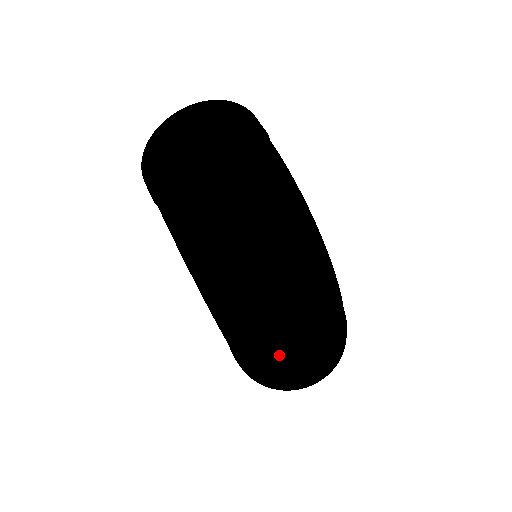
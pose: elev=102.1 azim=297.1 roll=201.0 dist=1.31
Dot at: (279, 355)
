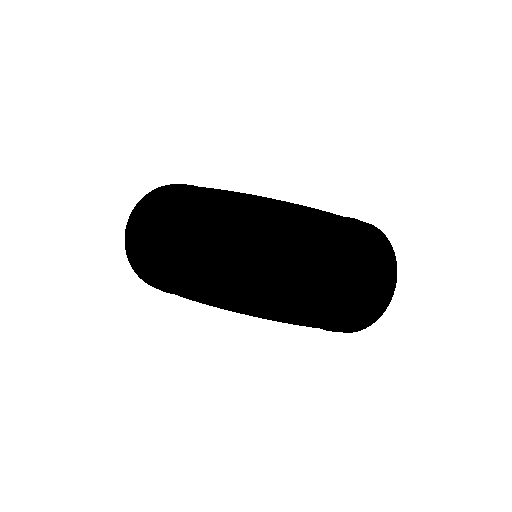
Dot at: (326, 297)
